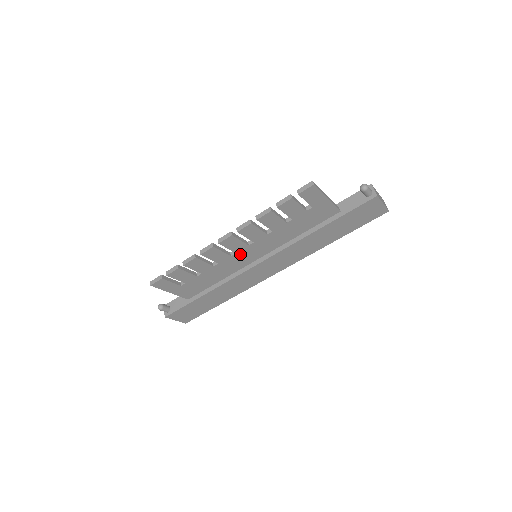
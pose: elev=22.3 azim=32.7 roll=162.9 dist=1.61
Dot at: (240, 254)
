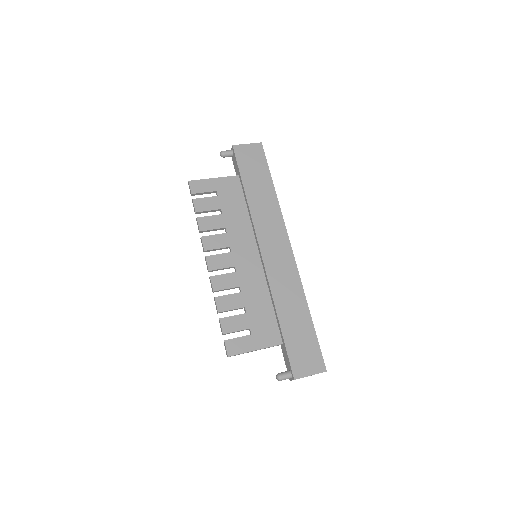
Dot at: (236, 254)
